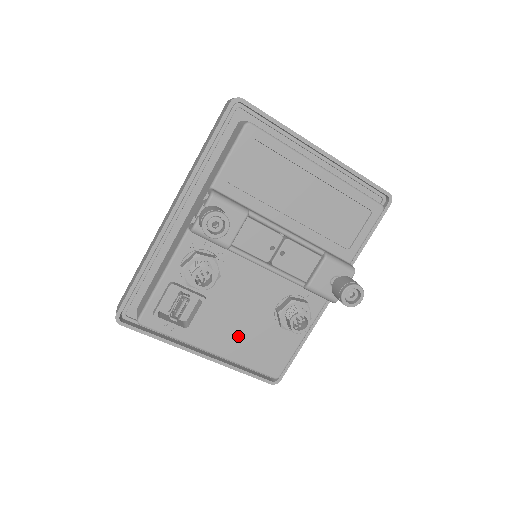
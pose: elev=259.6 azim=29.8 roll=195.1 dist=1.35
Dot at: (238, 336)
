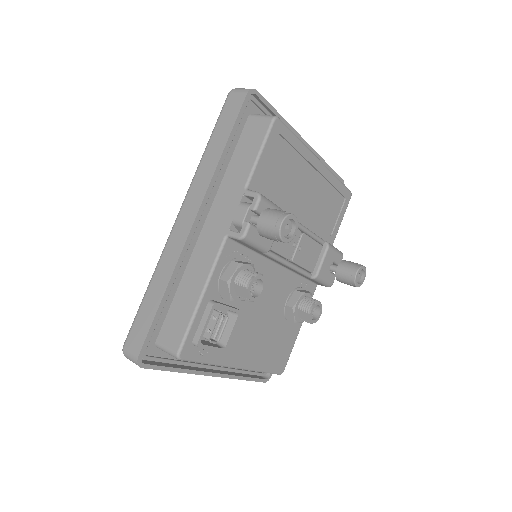
Dot at: (258, 342)
